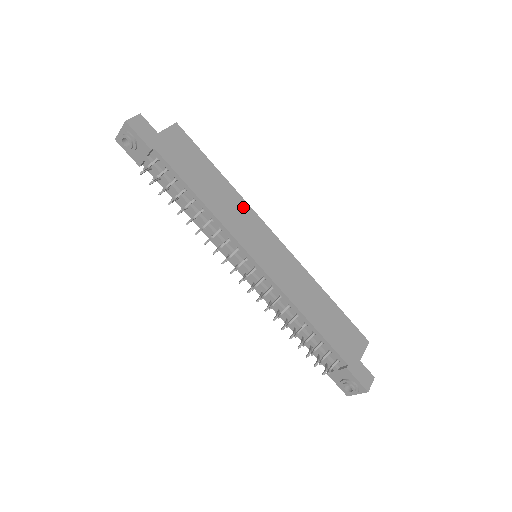
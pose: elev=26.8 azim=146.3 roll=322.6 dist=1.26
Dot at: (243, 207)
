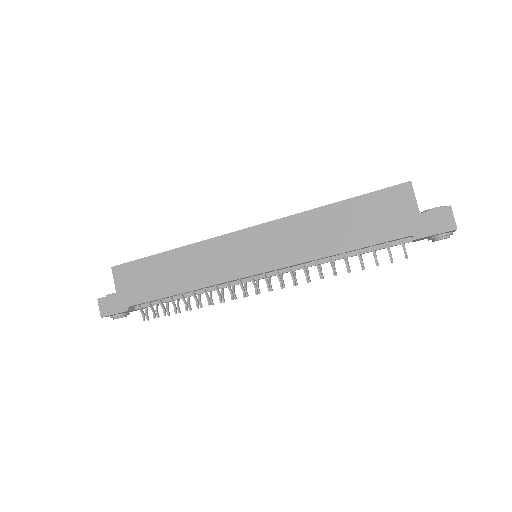
Dot at: (203, 249)
